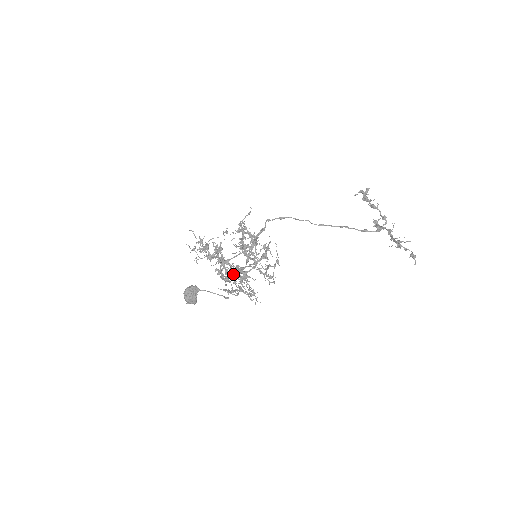
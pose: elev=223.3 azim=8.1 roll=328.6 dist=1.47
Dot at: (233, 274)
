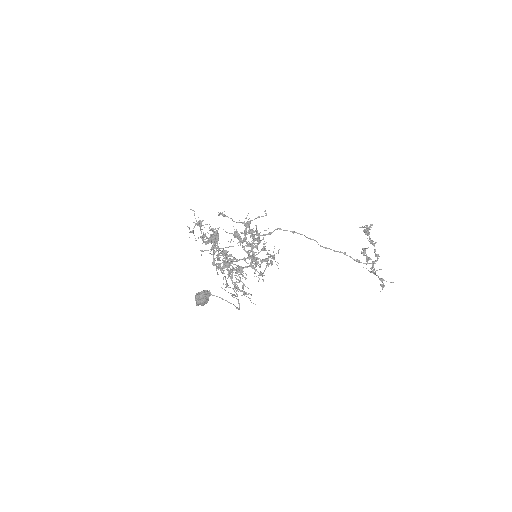
Dot at: occluded
